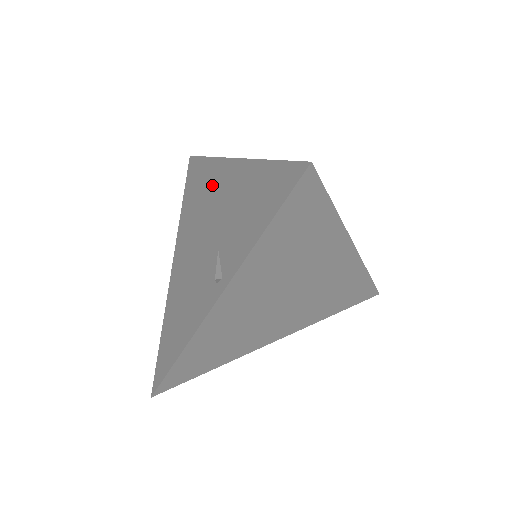
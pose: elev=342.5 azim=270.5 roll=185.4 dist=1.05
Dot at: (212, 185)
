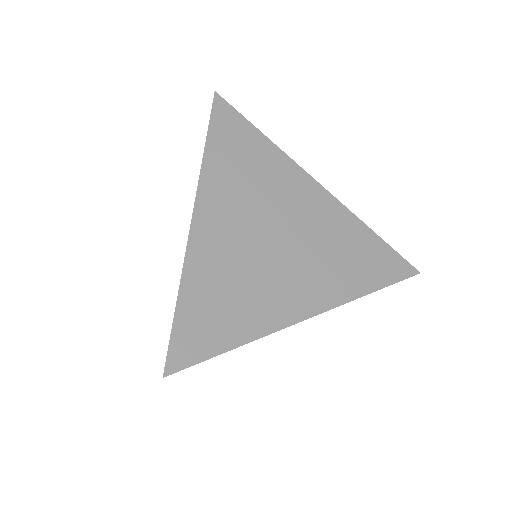
Dot at: occluded
